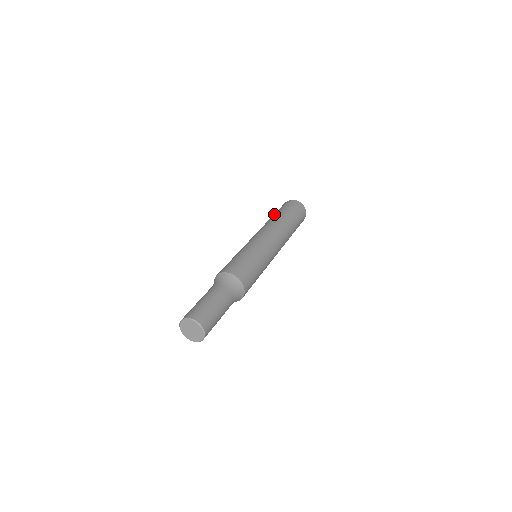
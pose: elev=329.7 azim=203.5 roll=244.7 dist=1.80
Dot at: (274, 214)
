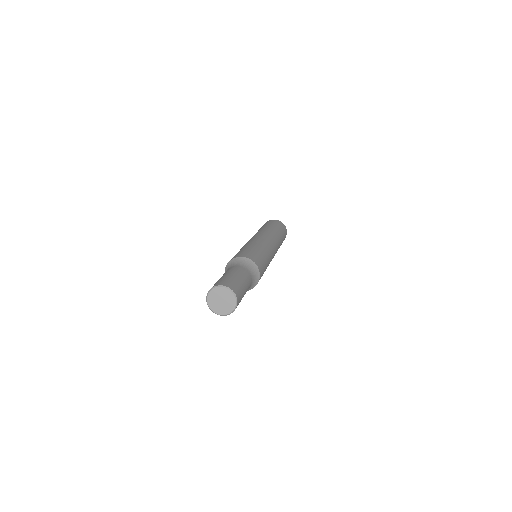
Dot at: occluded
